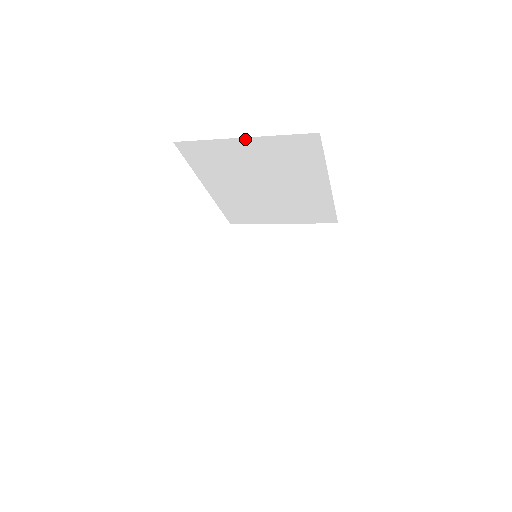
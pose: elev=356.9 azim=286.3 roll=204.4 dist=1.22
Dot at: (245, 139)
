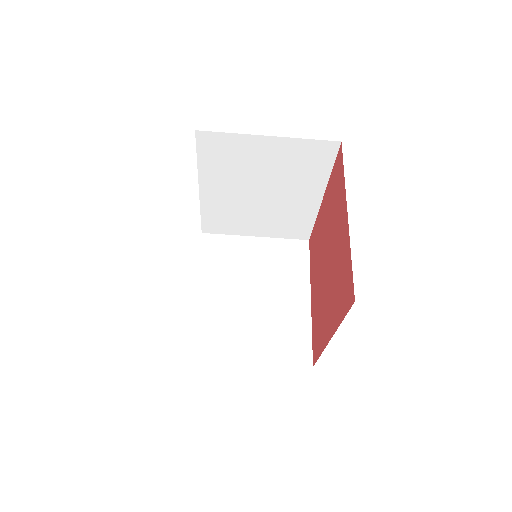
Dot at: (270, 138)
